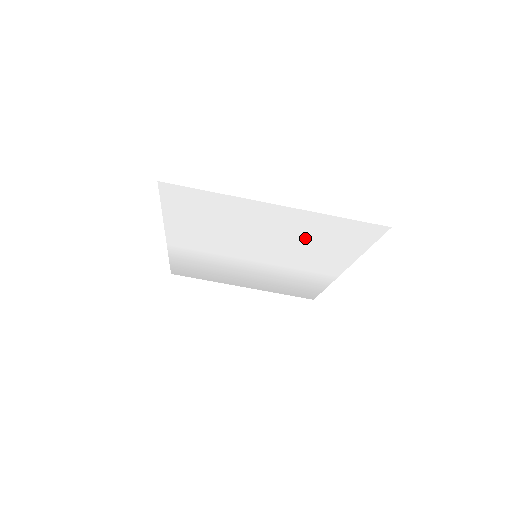
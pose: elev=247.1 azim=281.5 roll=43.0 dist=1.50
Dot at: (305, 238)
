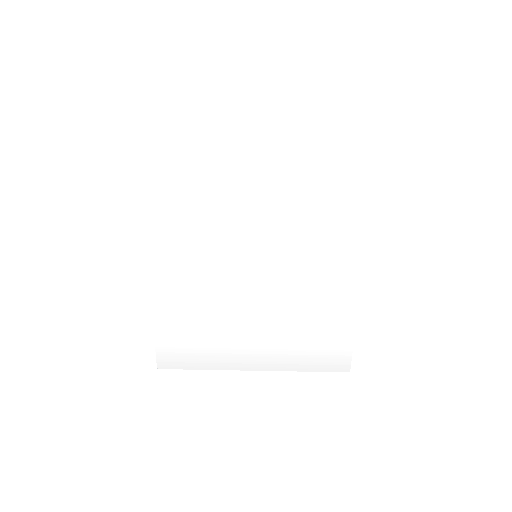
Dot at: (302, 179)
